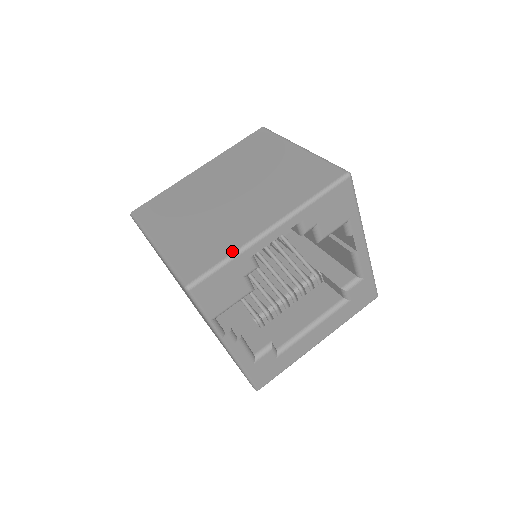
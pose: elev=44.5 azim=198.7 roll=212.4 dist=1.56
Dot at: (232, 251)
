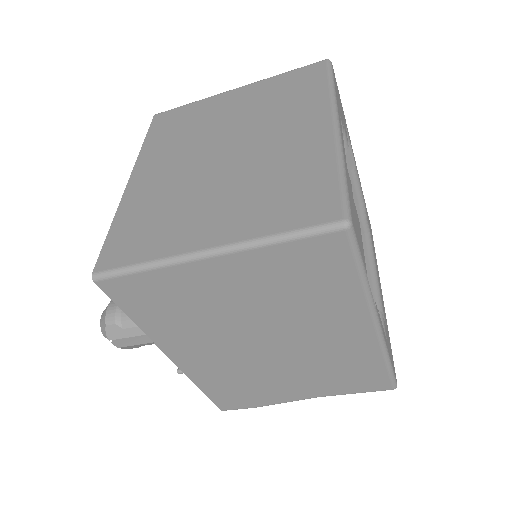
Dot at: (334, 161)
